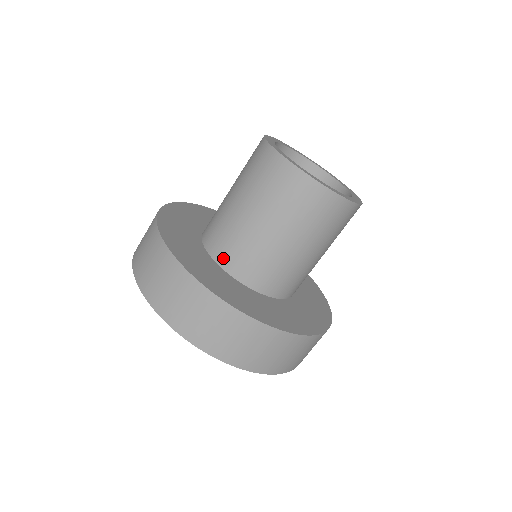
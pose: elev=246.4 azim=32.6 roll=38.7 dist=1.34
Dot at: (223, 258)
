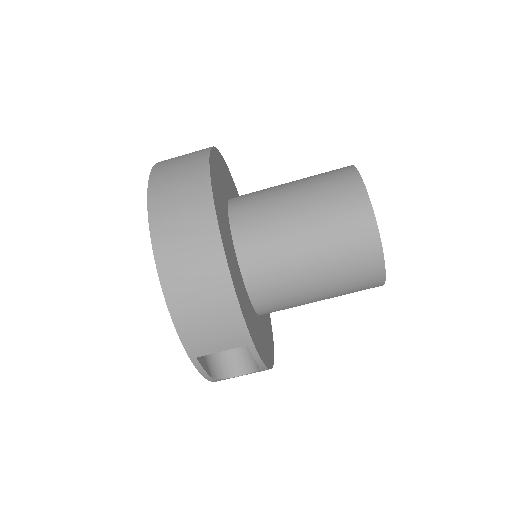
Dot at: (237, 201)
